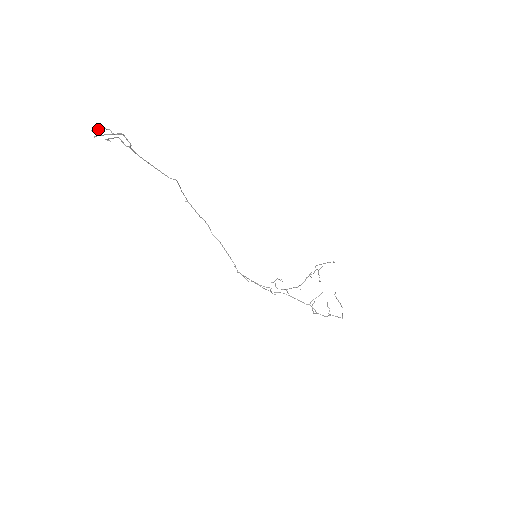
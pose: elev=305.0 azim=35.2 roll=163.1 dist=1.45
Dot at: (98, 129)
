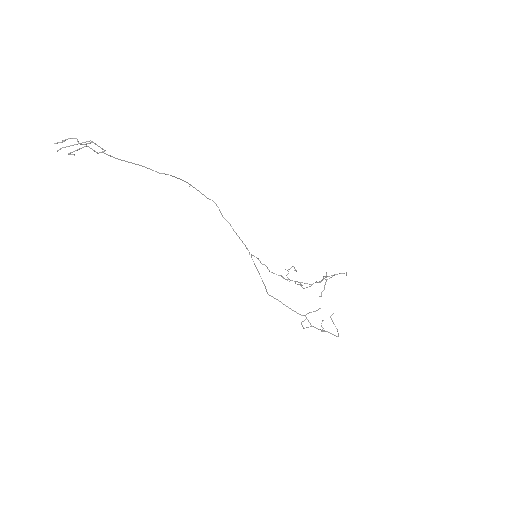
Dot at: occluded
